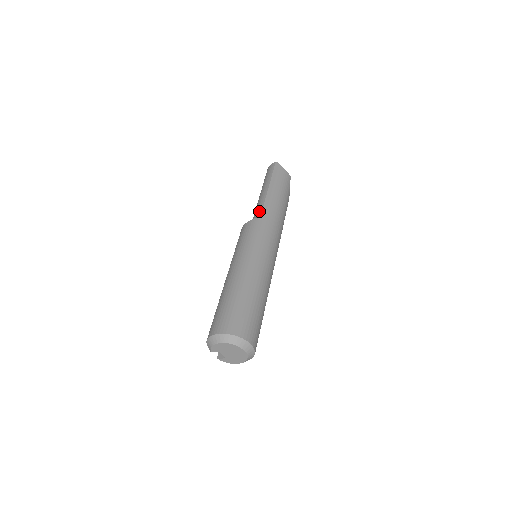
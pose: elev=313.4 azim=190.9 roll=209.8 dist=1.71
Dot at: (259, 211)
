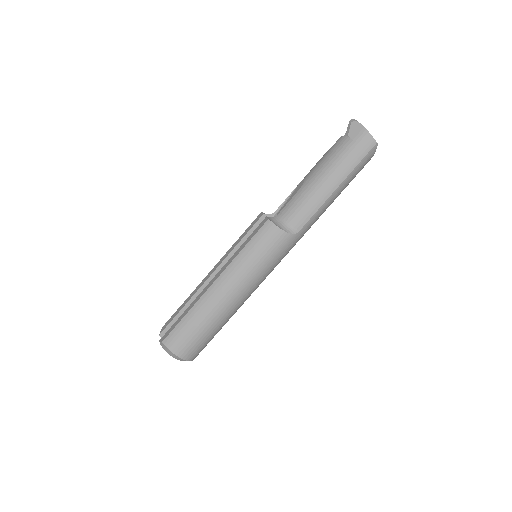
Dot at: (301, 223)
